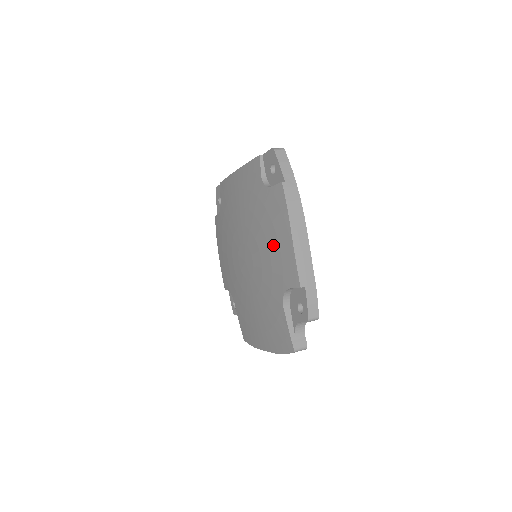
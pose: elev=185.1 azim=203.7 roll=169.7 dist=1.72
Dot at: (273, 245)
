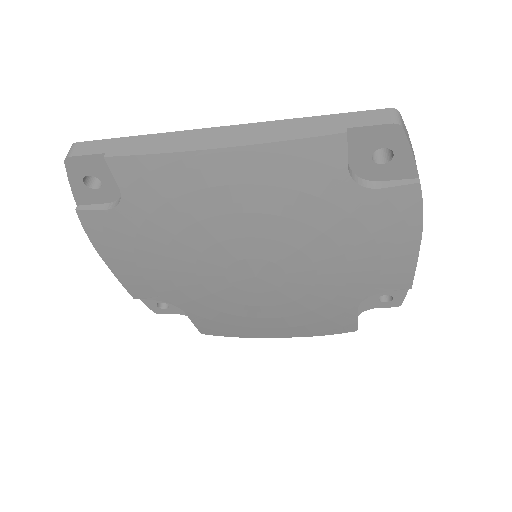
Dot at: (364, 258)
